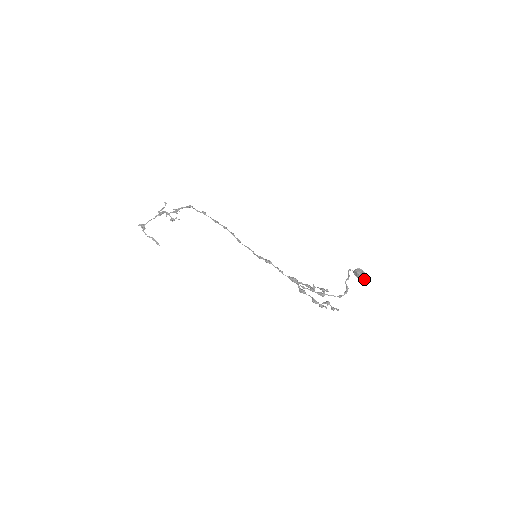
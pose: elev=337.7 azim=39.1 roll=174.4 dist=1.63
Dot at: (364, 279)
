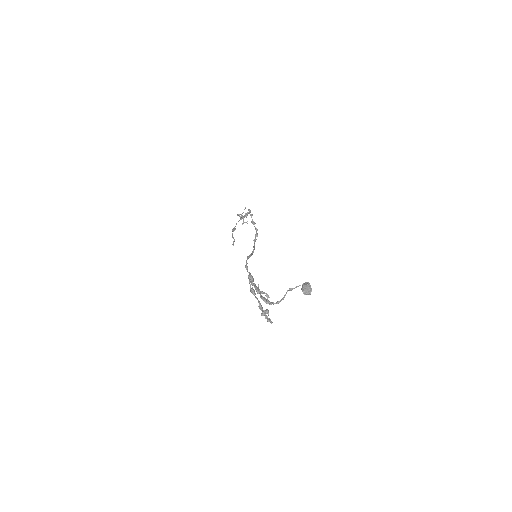
Dot at: (304, 294)
